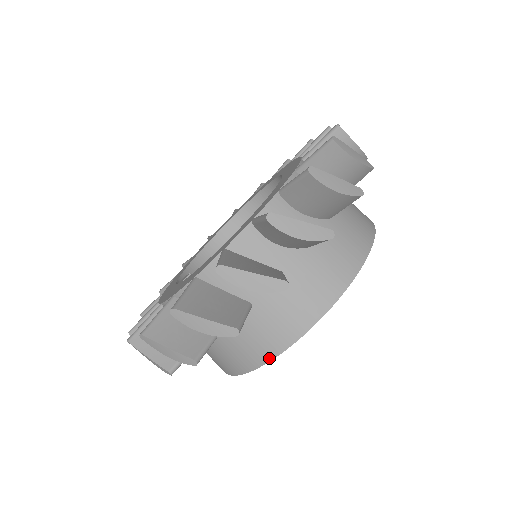
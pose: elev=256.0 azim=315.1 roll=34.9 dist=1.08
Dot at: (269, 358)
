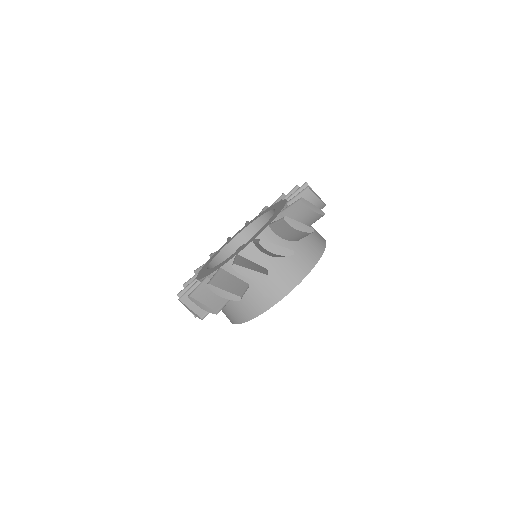
Dot at: (310, 269)
